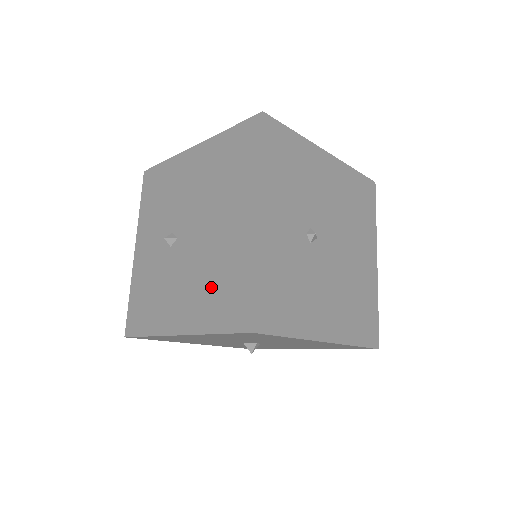
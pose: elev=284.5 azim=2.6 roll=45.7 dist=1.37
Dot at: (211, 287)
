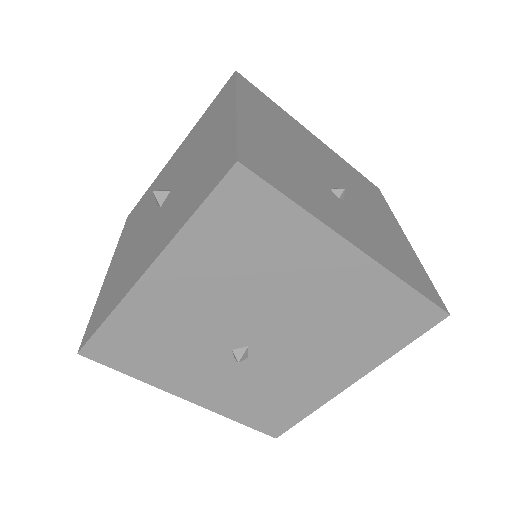
Dot at: (357, 334)
